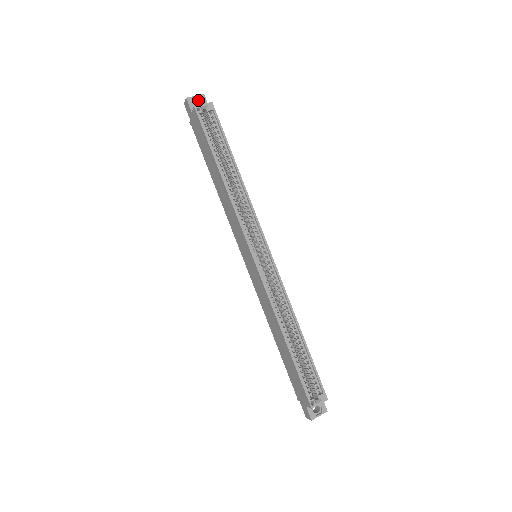
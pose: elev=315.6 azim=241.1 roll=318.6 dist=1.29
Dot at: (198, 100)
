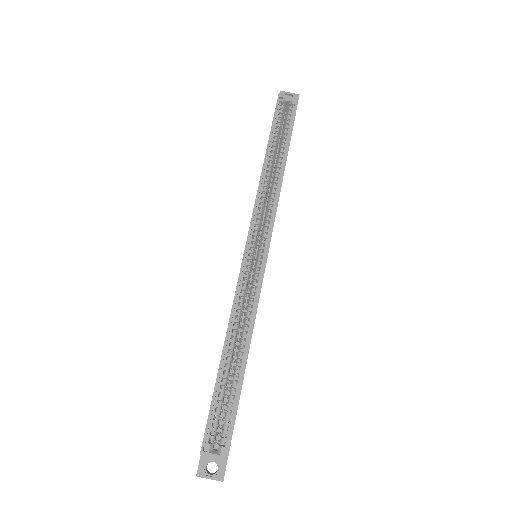
Dot at: occluded
